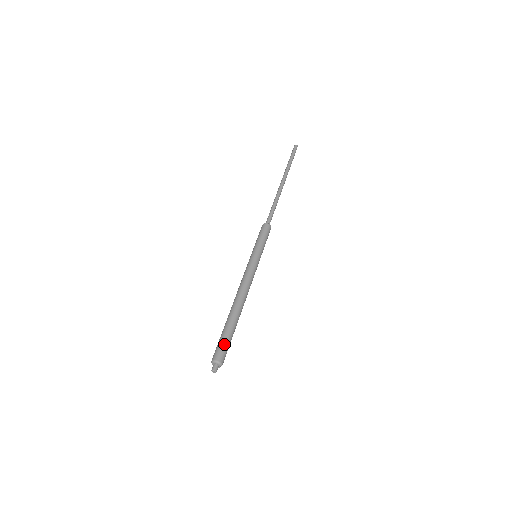
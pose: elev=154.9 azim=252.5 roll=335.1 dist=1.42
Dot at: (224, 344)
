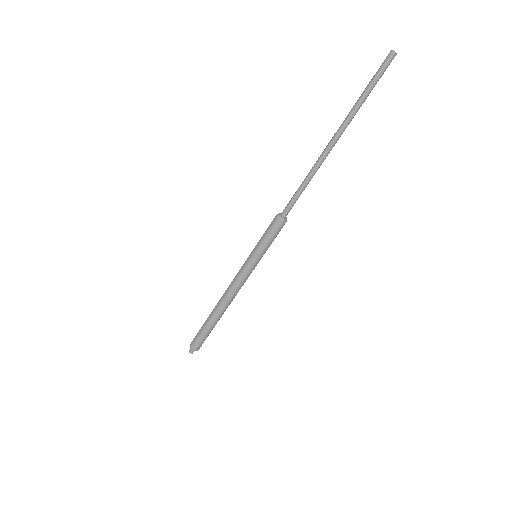
Dot at: (201, 339)
